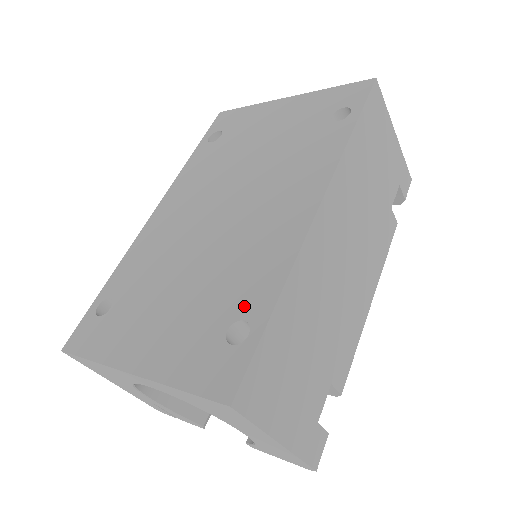
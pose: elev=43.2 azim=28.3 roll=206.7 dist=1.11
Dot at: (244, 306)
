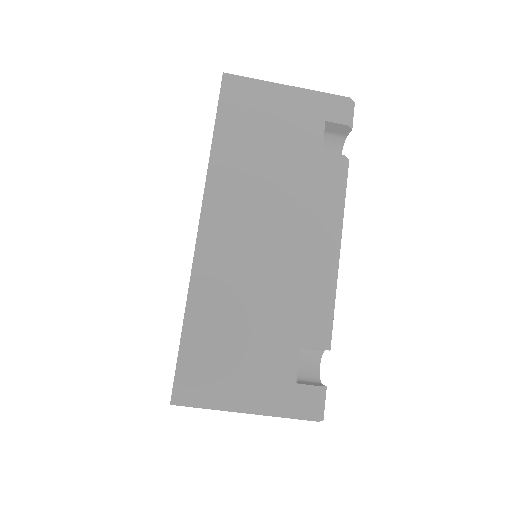
Dot at: occluded
